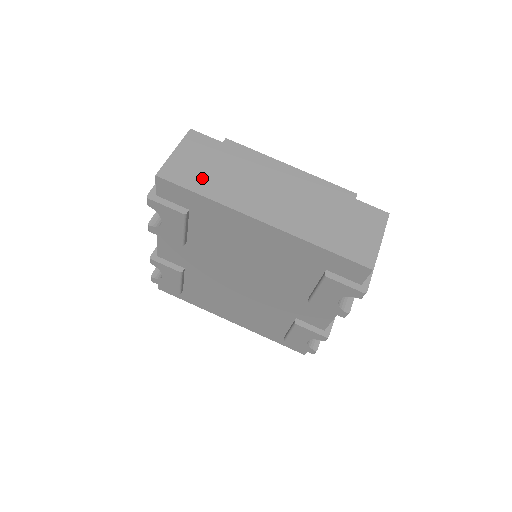
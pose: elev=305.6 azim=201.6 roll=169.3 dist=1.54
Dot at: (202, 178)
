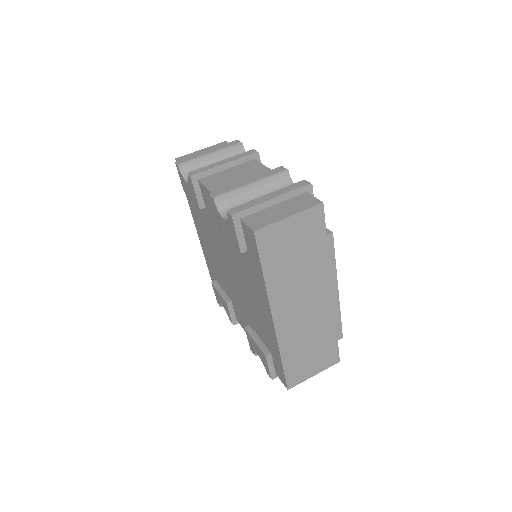
Dot at: (279, 259)
